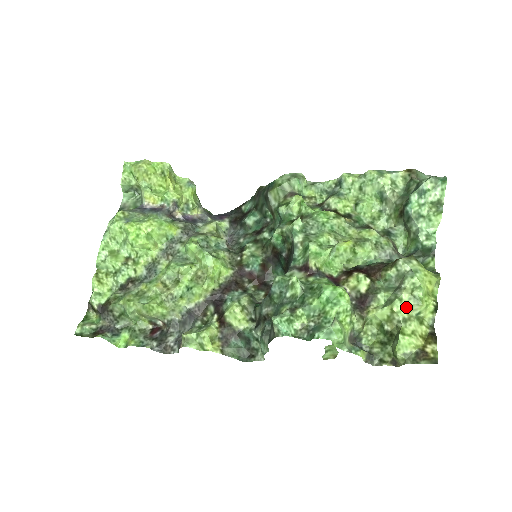
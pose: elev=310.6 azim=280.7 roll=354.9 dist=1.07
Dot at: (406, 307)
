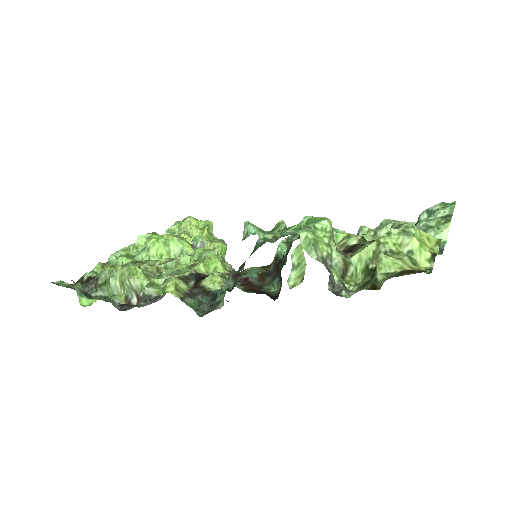
Dot at: (395, 241)
